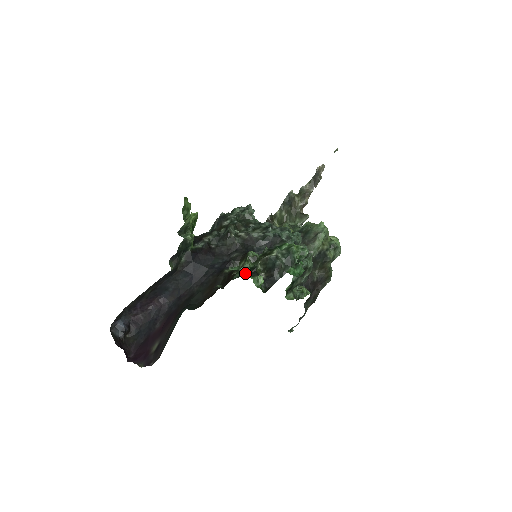
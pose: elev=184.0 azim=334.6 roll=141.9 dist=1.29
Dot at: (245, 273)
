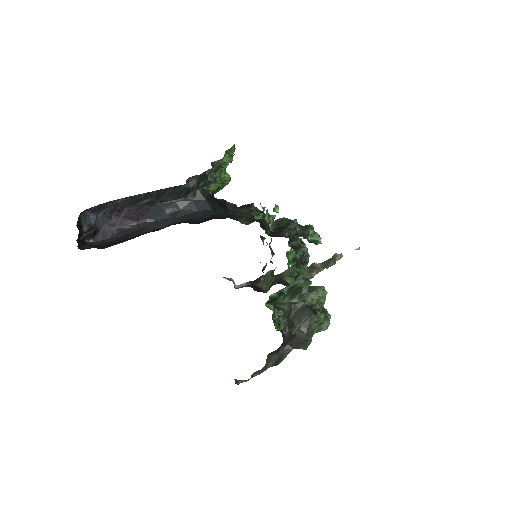
Dot at: occluded
